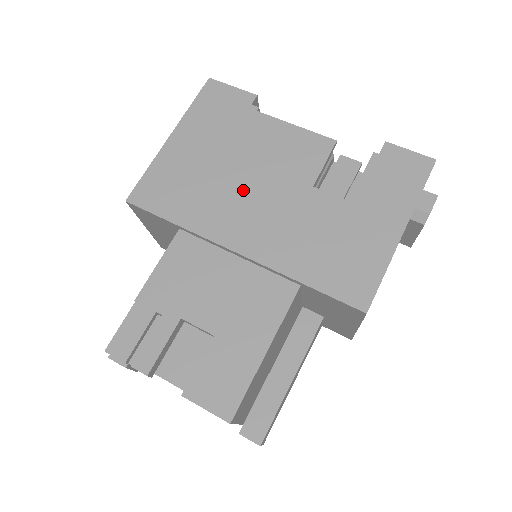
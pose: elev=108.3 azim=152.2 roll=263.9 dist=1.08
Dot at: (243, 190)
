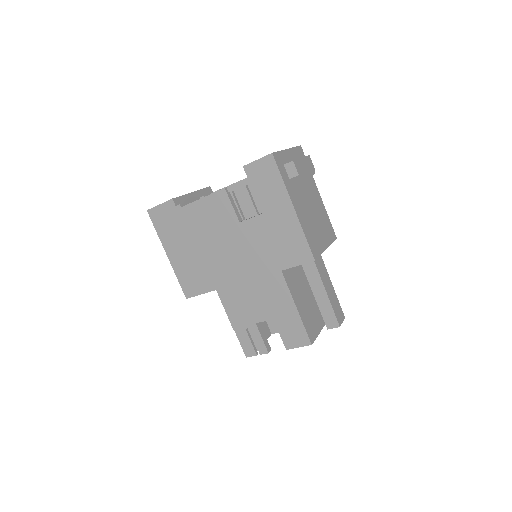
Dot at: (218, 252)
